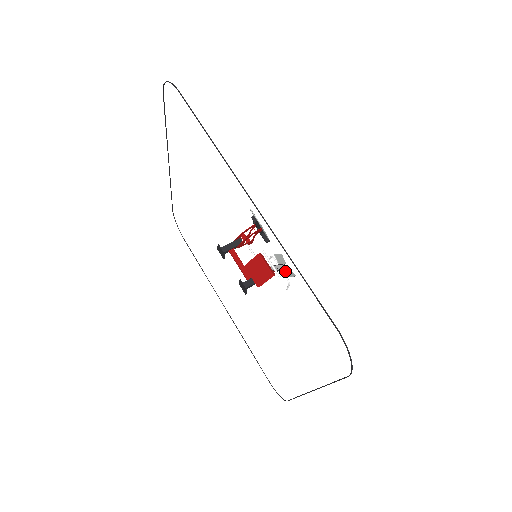
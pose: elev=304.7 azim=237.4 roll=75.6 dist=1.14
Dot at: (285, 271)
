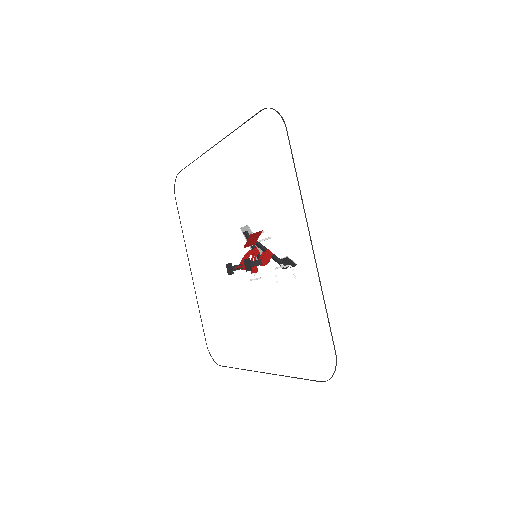
Dot at: (284, 259)
